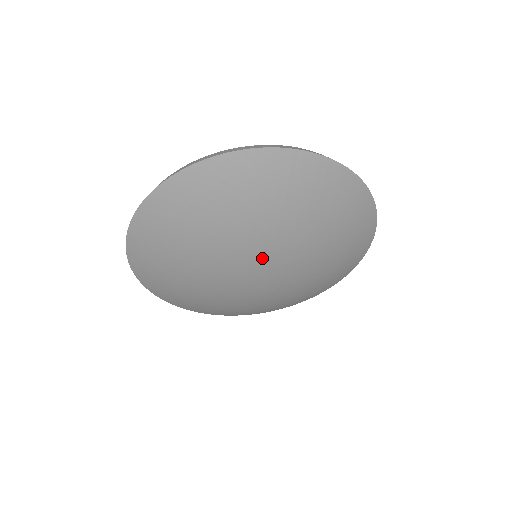
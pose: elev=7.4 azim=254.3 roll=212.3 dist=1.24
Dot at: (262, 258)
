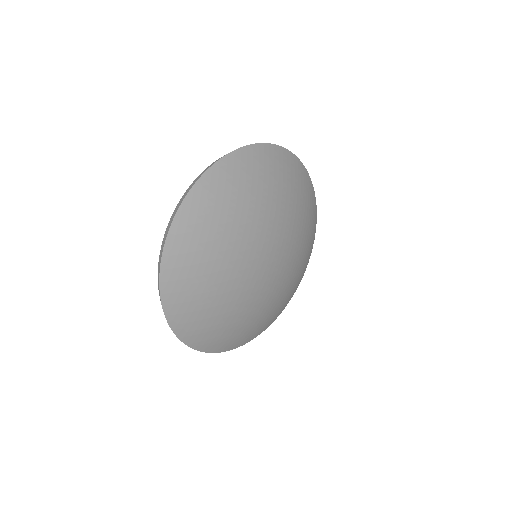
Dot at: (274, 243)
